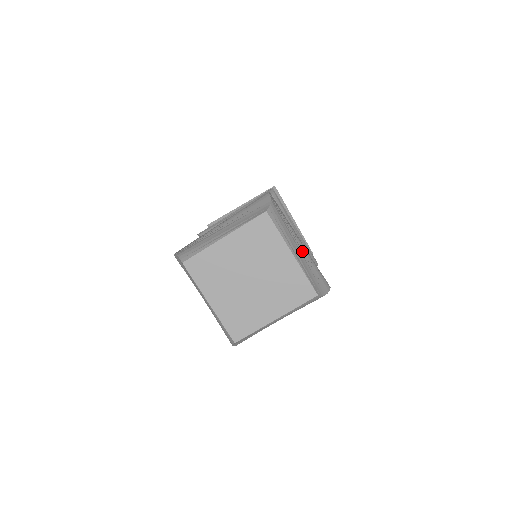
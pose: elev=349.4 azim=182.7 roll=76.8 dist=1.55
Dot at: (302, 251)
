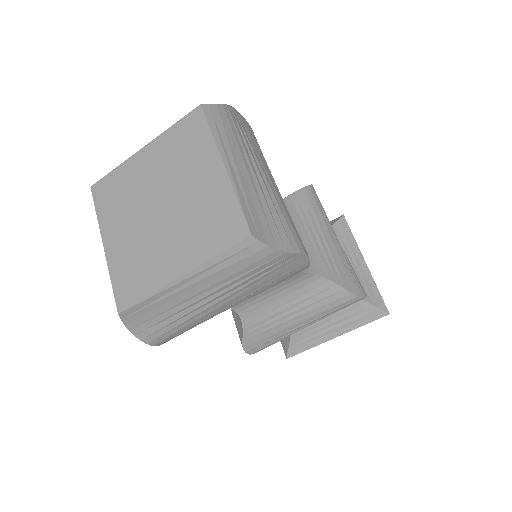
Dot at: (256, 179)
